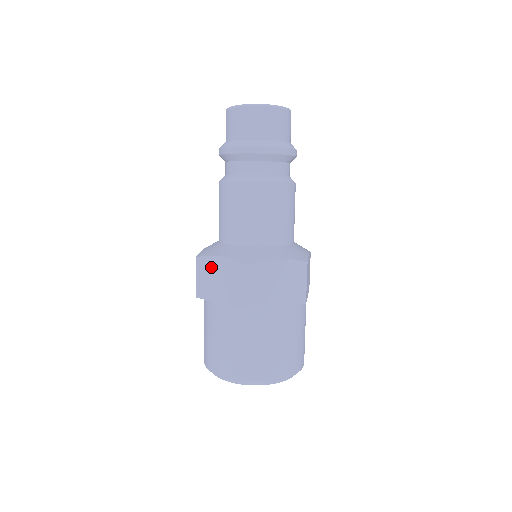
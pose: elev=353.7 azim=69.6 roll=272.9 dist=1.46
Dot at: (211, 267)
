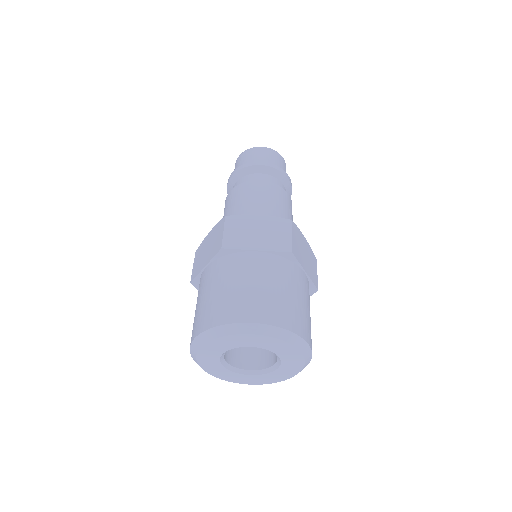
Dot at: (247, 222)
